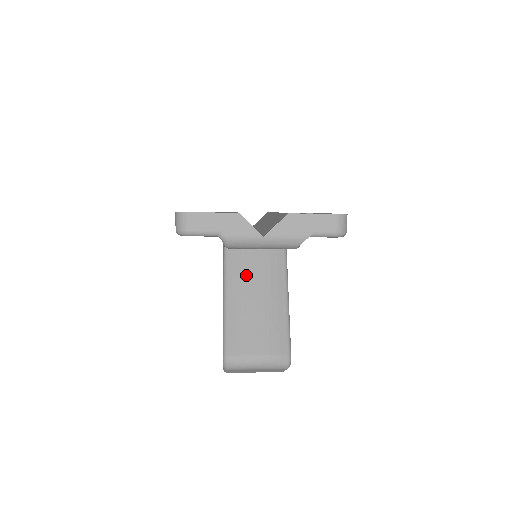
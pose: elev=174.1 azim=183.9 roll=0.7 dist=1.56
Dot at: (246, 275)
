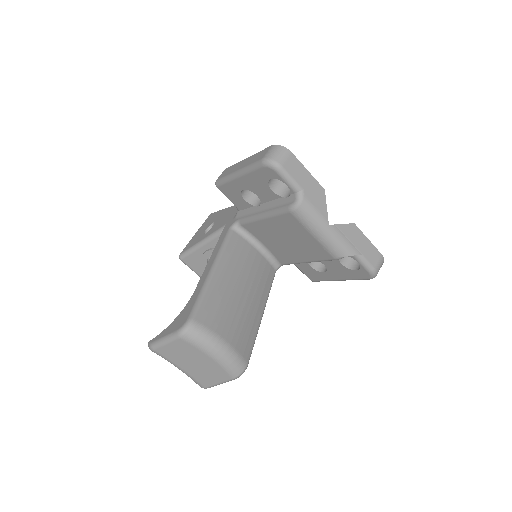
Dot at: (242, 264)
